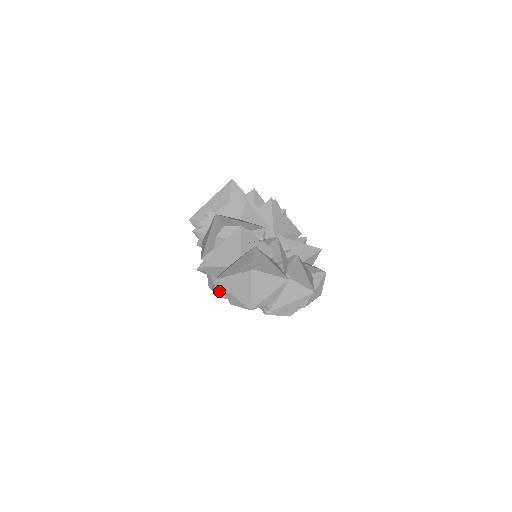
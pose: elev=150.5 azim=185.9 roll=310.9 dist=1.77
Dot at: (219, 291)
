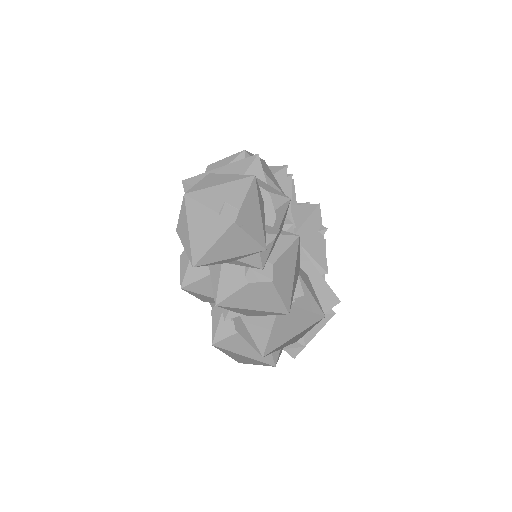
Dot at: (187, 279)
